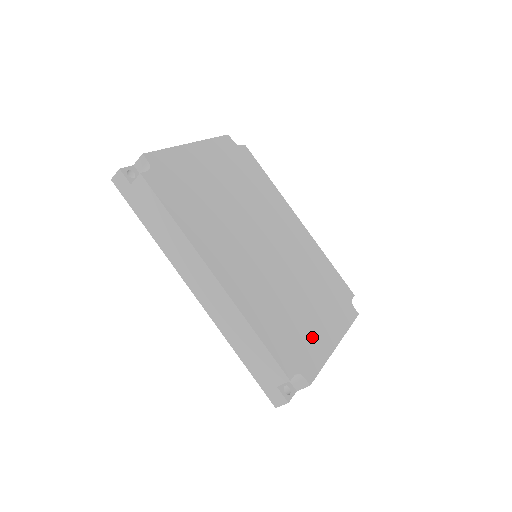
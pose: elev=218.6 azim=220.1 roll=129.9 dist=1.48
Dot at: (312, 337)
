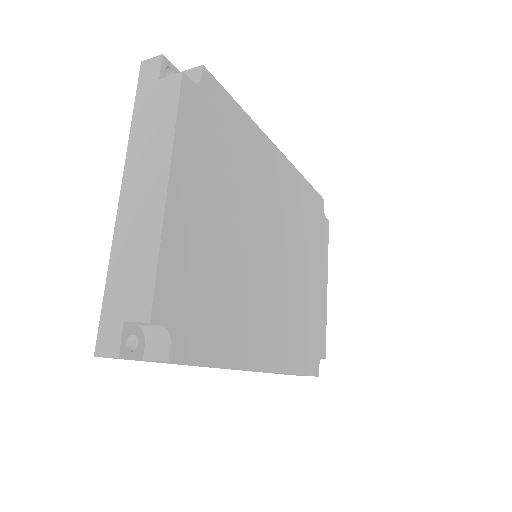
Dot at: (317, 309)
